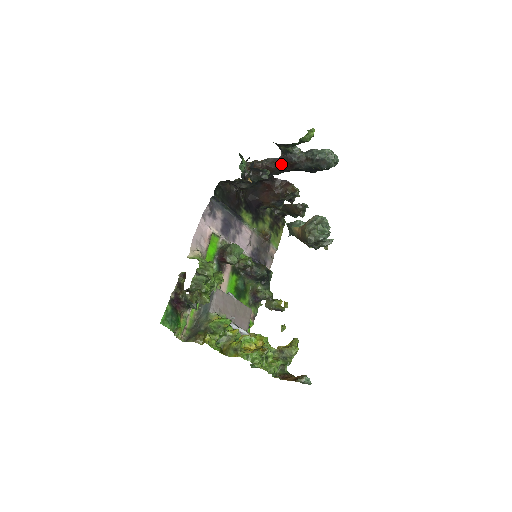
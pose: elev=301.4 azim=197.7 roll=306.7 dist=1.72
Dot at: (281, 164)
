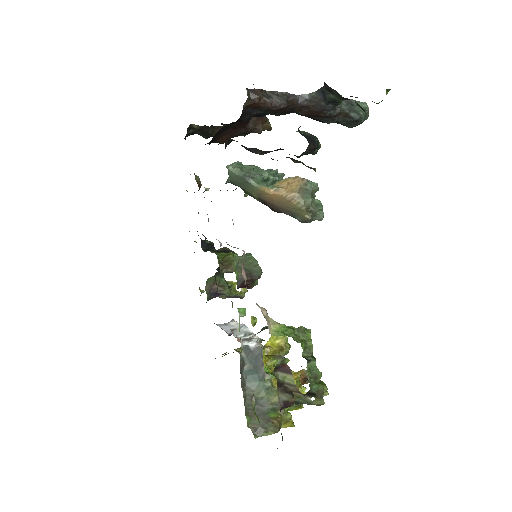
Dot at: (301, 108)
